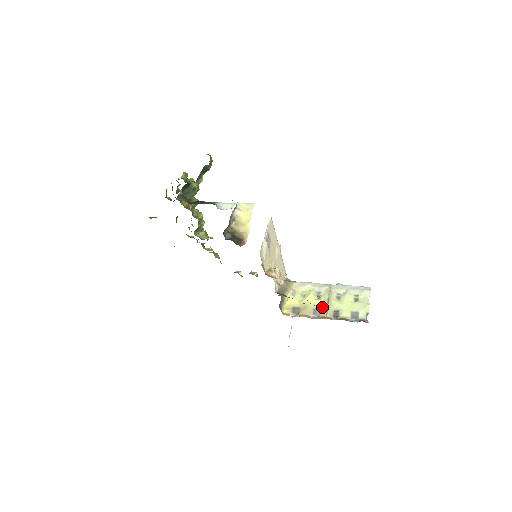
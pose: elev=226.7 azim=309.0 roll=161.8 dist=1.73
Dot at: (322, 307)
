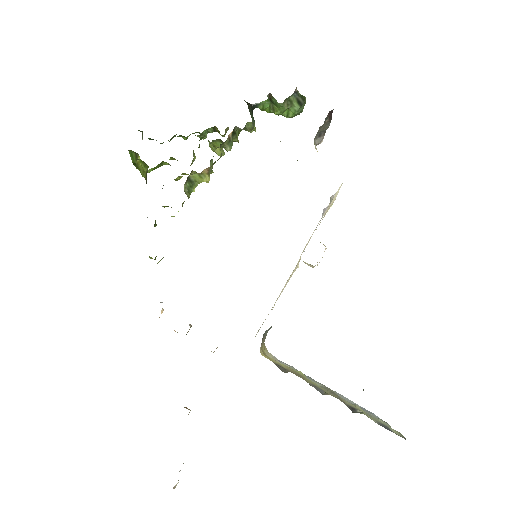
Dot at: occluded
